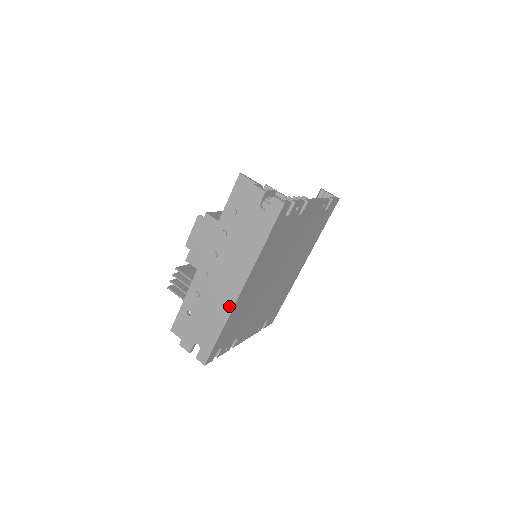
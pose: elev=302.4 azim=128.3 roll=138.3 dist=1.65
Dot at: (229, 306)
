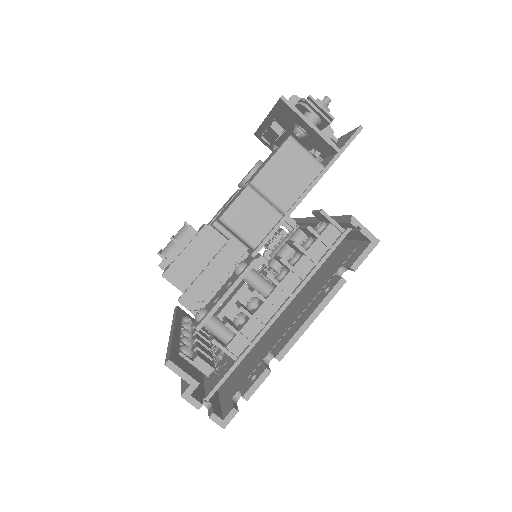
Dot at: occluded
